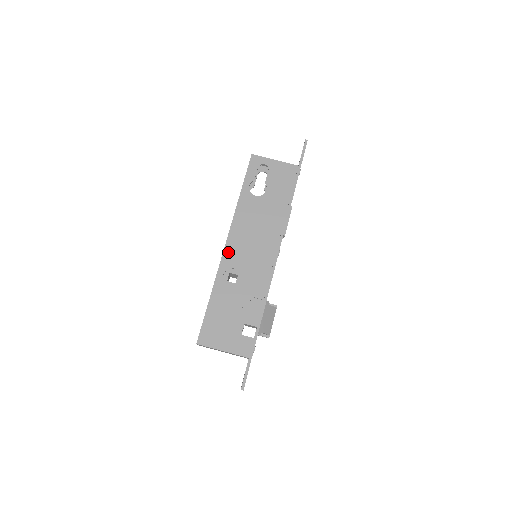
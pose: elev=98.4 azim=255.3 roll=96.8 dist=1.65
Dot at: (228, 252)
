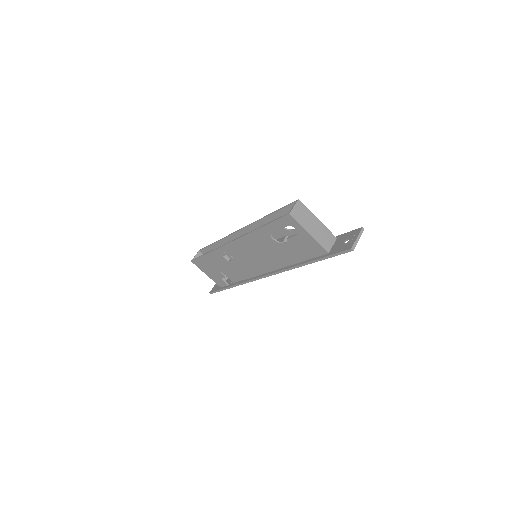
Dot at: (230, 247)
